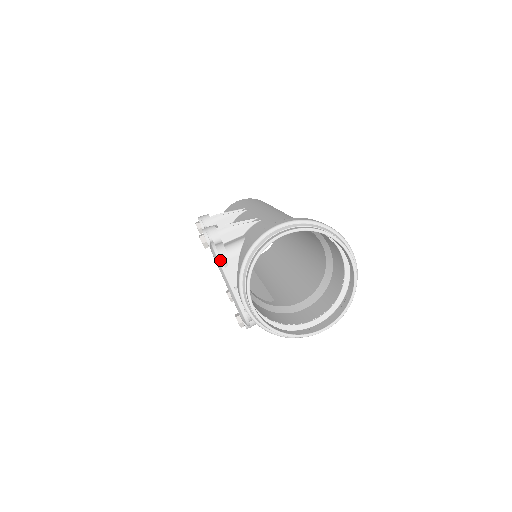
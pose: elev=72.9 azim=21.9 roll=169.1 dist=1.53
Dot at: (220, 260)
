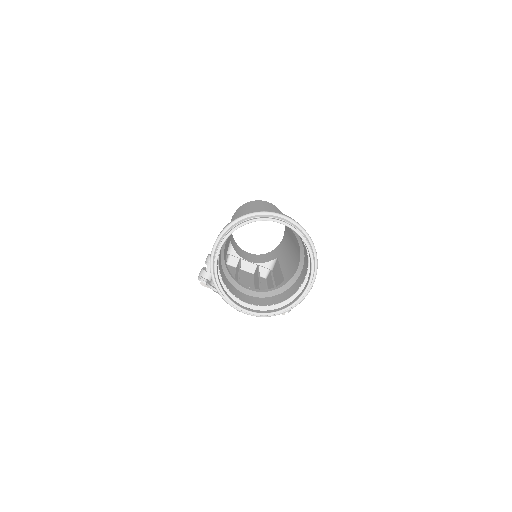
Dot at: occluded
